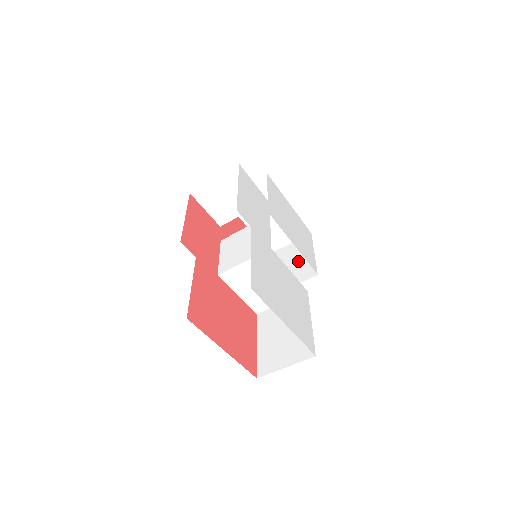
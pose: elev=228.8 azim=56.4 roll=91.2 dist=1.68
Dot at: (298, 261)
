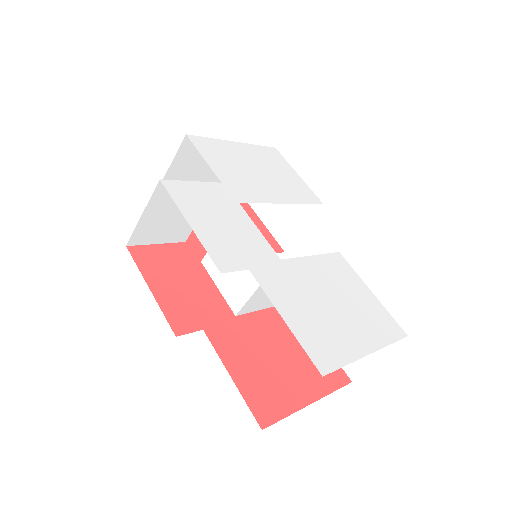
Dot at: occluded
